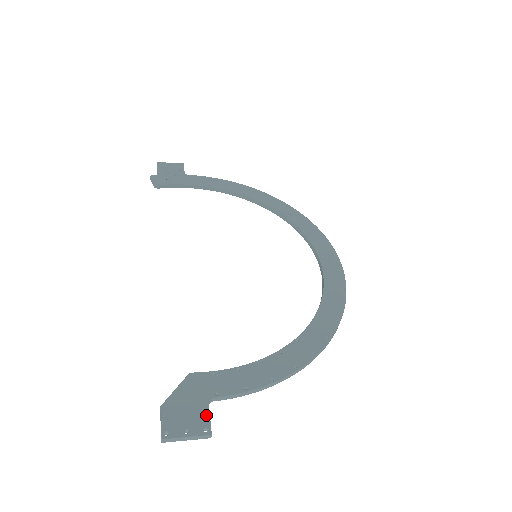
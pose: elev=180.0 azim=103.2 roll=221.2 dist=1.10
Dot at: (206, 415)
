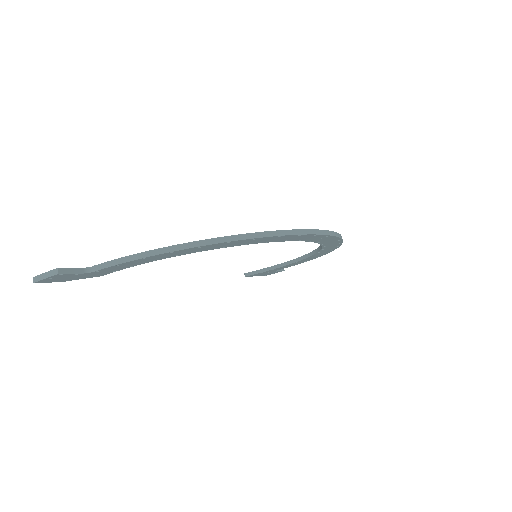
Dot at: (72, 268)
